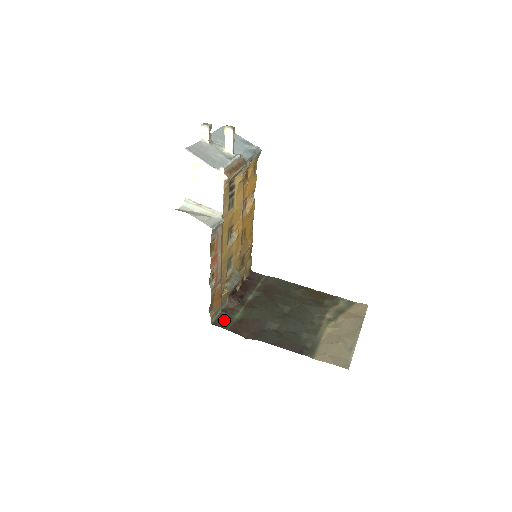
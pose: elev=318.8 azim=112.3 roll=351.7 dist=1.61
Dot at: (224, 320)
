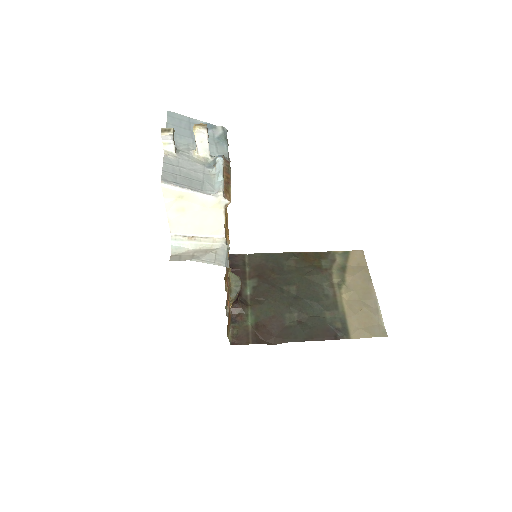
Dot at: (240, 334)
